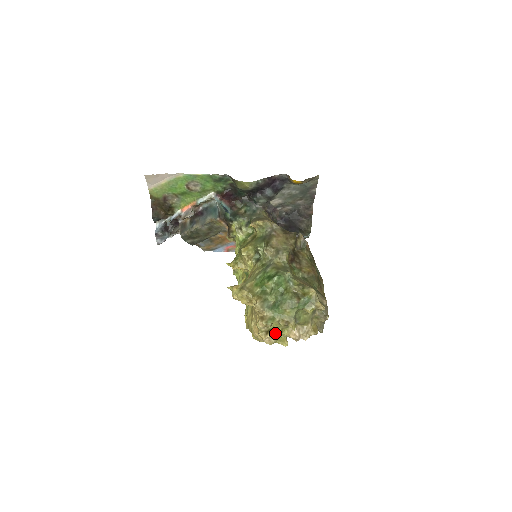
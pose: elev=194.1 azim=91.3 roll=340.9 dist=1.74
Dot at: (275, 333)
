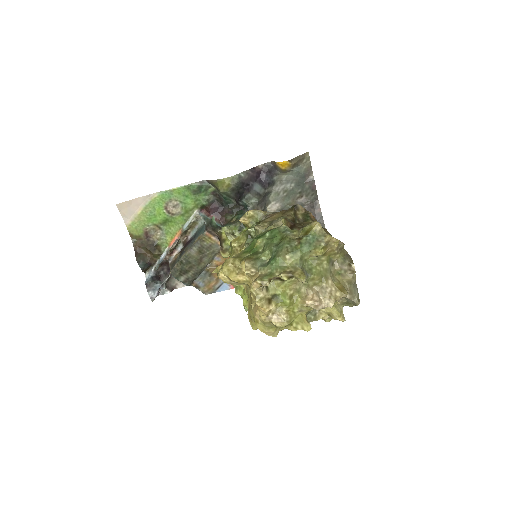
Dot at: (282, 301)
